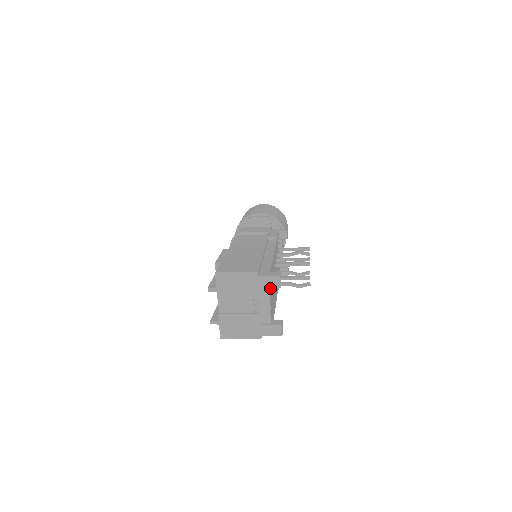
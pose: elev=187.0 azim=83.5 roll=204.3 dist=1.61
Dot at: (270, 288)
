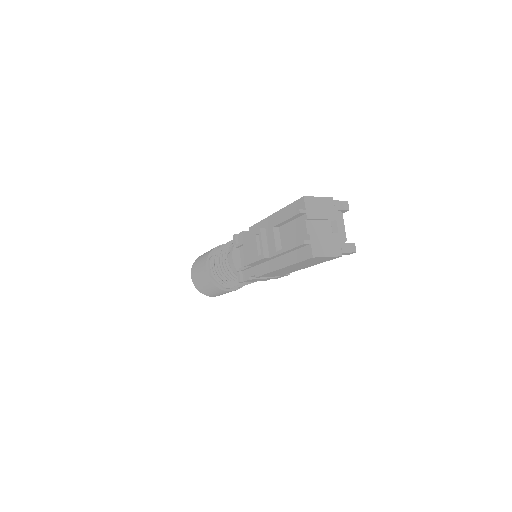
Dot at: occluded
